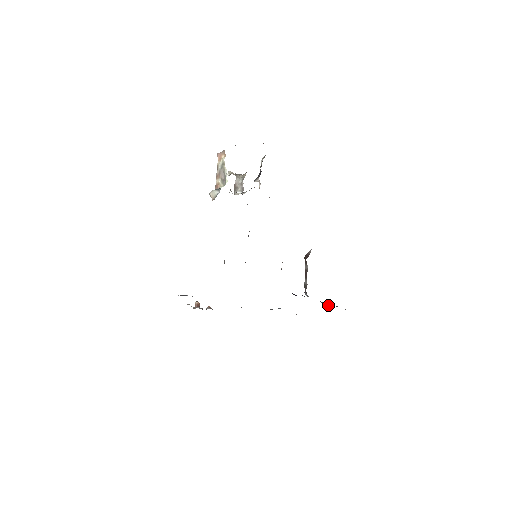
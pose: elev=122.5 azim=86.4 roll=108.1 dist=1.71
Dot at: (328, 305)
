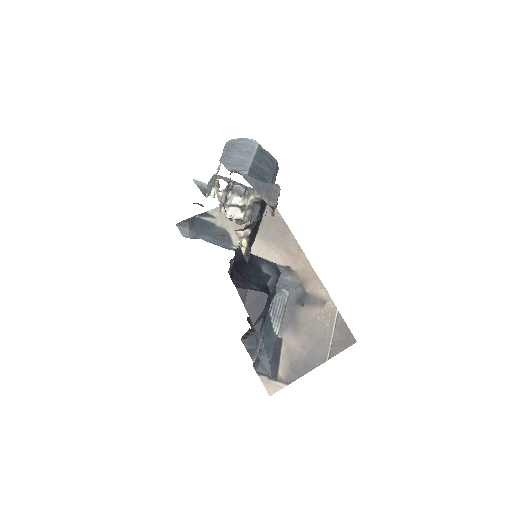
Dot at: (263, 359)
